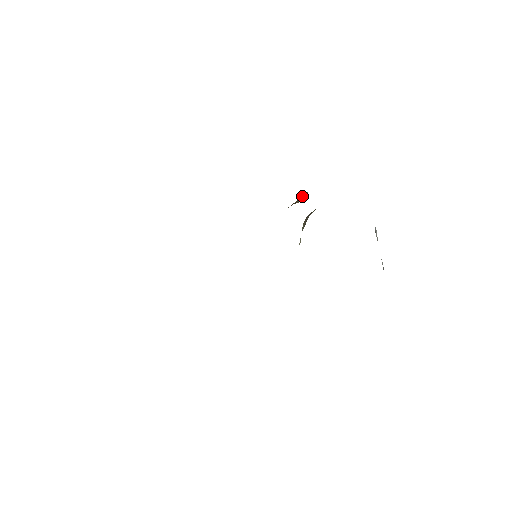
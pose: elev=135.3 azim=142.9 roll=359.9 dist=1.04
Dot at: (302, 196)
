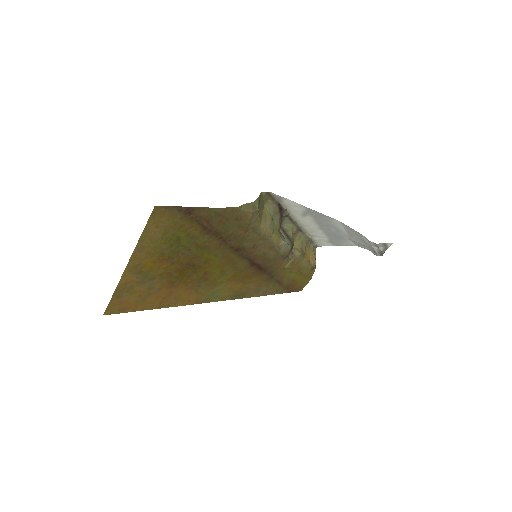
Dot at: (295, 248)
